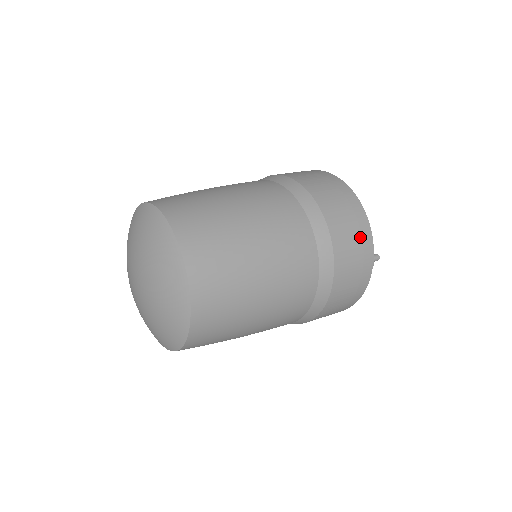
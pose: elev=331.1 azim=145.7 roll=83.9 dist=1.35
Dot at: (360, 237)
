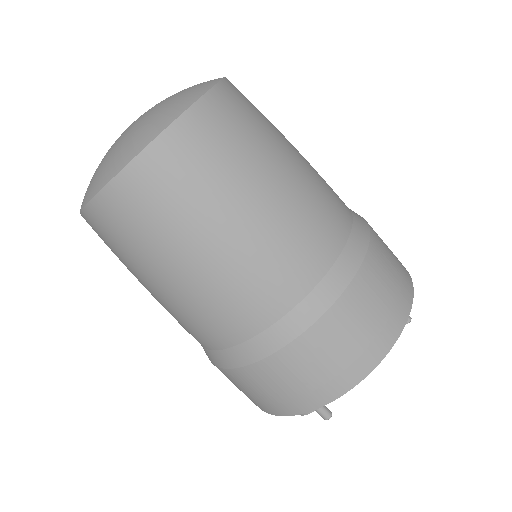
Dot at: (317, 385)
